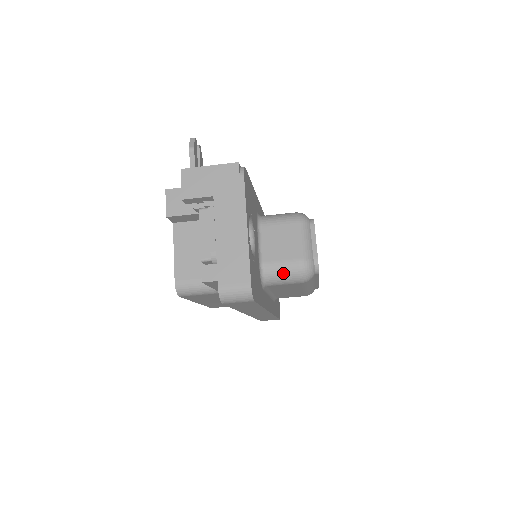
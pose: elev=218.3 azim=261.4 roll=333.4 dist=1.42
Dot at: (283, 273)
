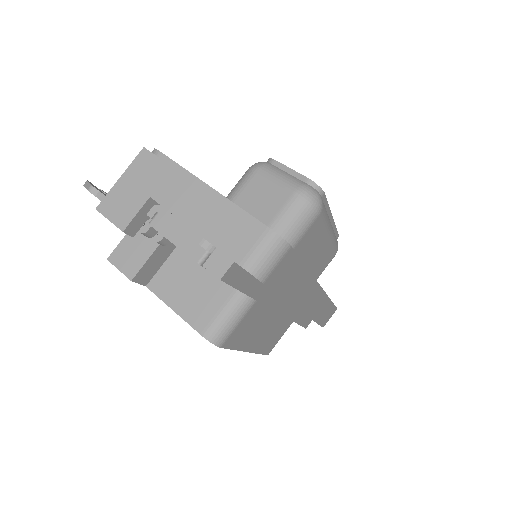
Dot at: (292, 221)
